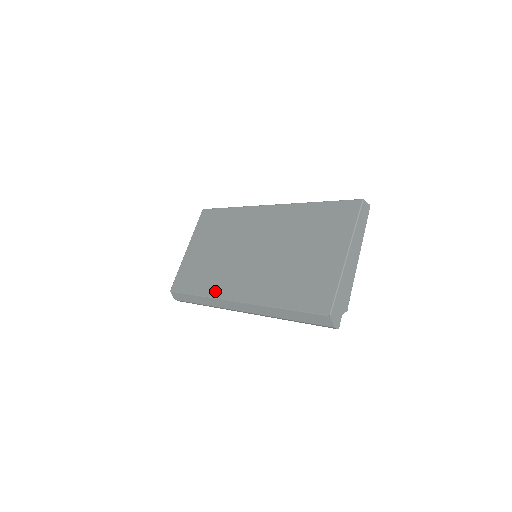
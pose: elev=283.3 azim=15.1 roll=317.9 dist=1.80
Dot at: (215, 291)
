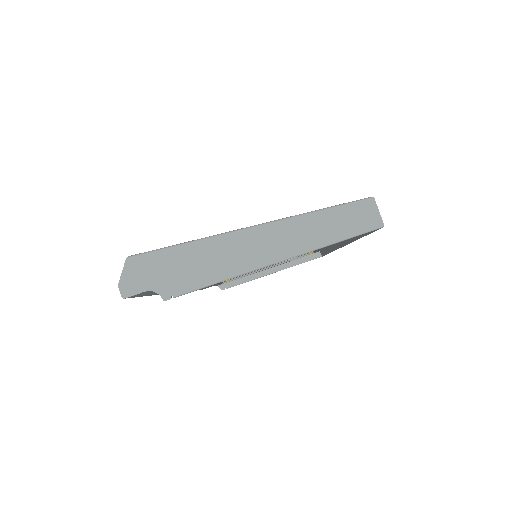
Dot at: occluded
